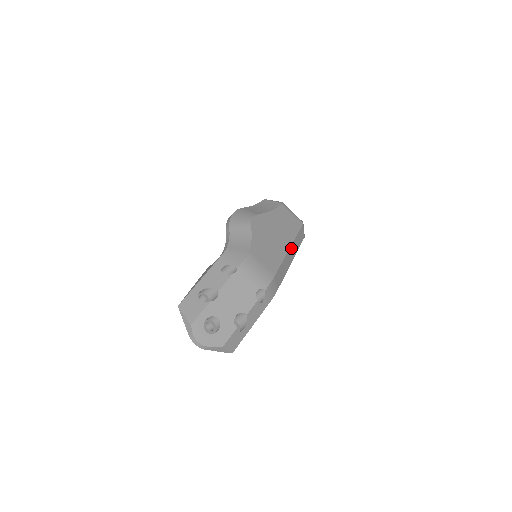
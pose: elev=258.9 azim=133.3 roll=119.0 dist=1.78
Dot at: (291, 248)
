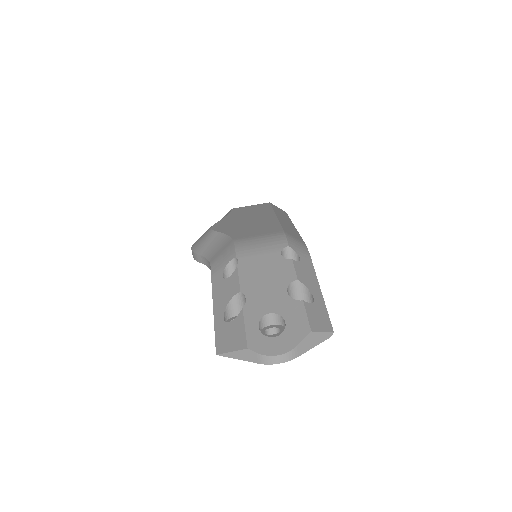
Dot at: (278, 216)
